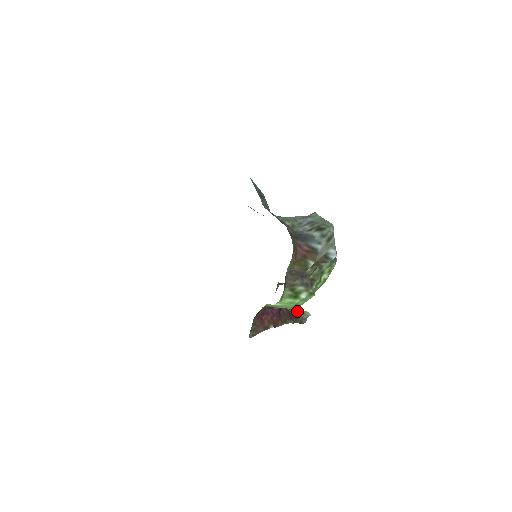
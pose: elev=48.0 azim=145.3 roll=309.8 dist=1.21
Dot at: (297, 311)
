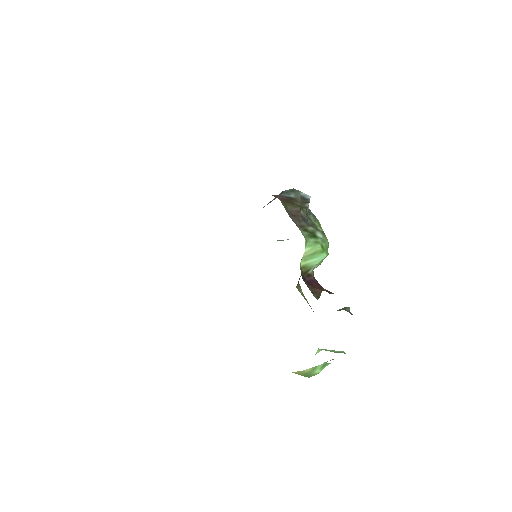
Dot at: occluded
